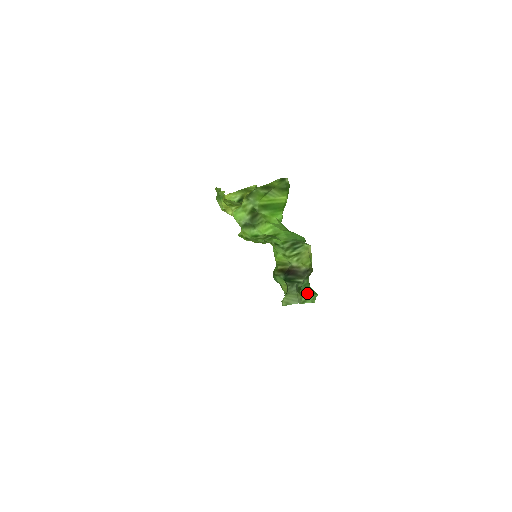
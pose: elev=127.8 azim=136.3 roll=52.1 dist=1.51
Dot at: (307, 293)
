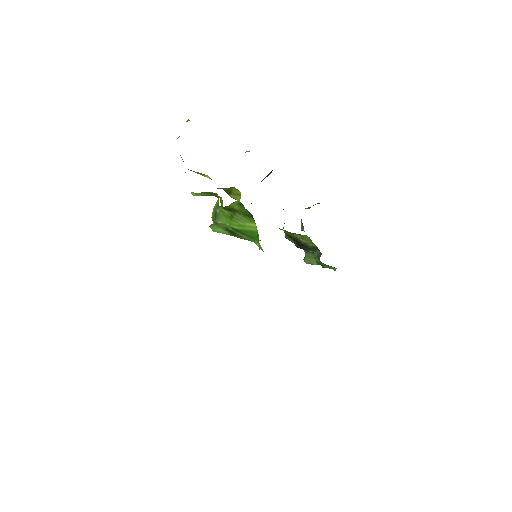
Dot at: occluded
